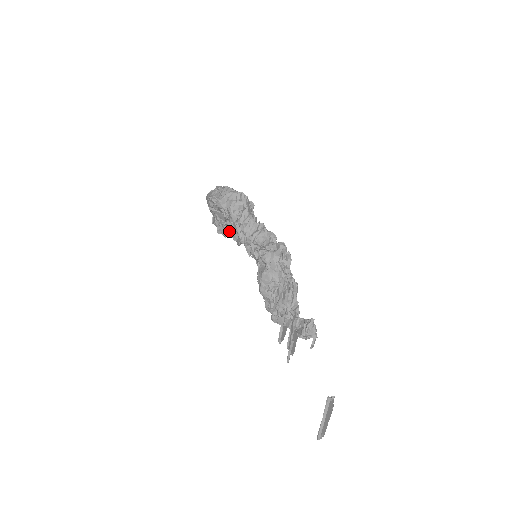
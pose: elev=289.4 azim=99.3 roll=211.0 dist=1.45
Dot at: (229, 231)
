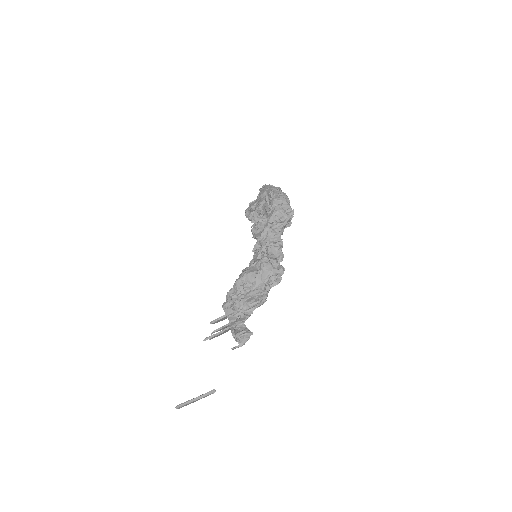
Dot at: occluded
